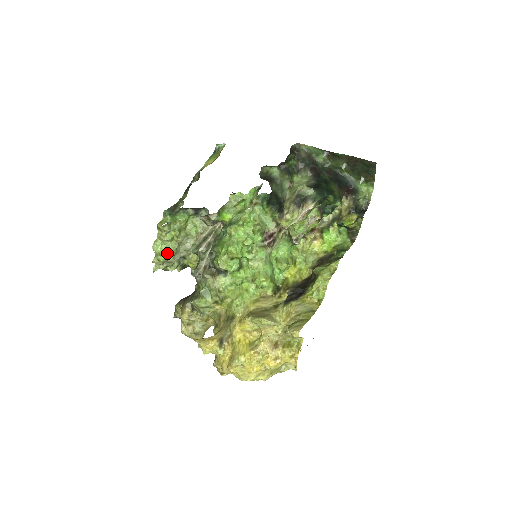
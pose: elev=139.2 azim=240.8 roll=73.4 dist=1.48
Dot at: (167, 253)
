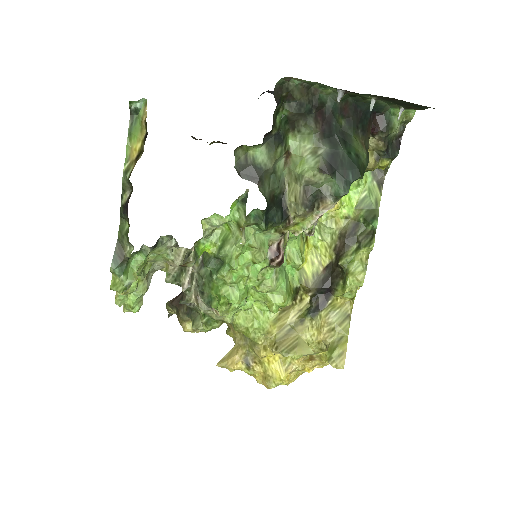
Dot at: (138, 299)
